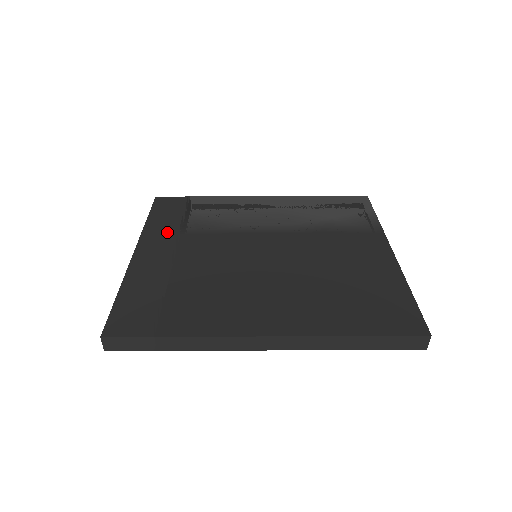
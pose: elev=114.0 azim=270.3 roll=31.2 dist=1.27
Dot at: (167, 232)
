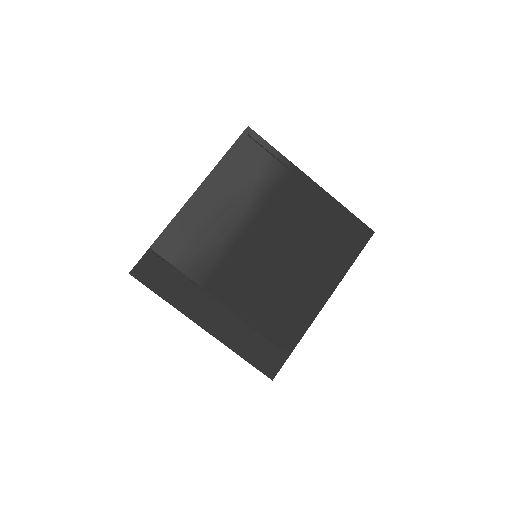
Dot at: (193, 295)
